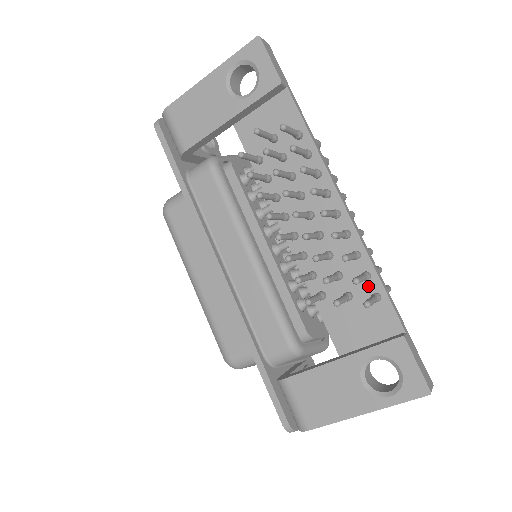
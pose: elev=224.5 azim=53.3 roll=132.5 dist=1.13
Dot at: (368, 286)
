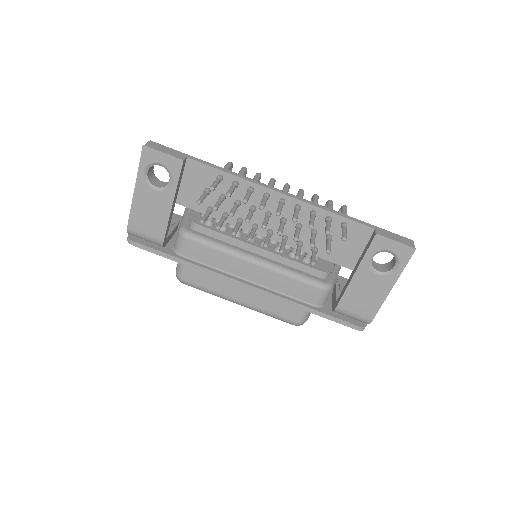
Dot at: (334, 223)
